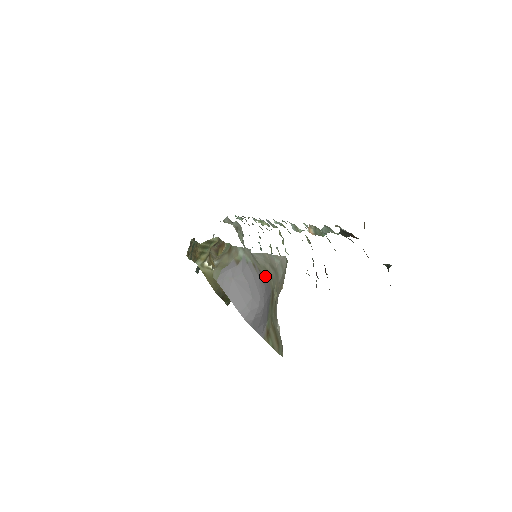
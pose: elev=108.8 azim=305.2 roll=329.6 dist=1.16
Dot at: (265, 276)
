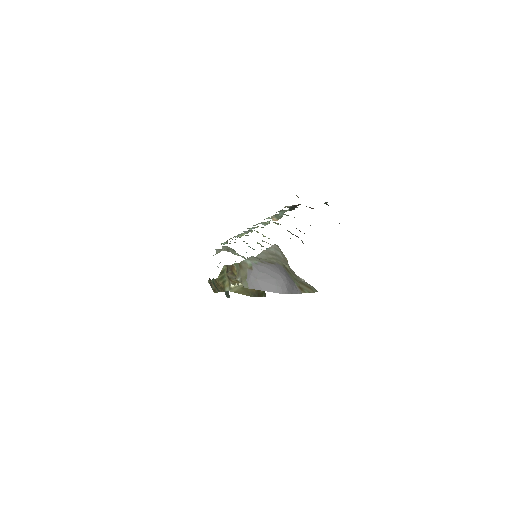
Dot at: (273, 262)
